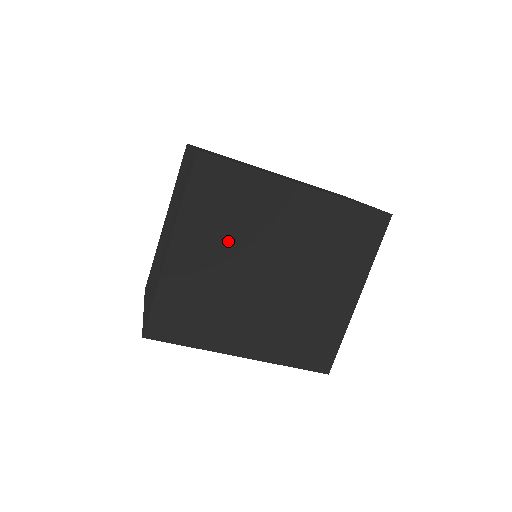
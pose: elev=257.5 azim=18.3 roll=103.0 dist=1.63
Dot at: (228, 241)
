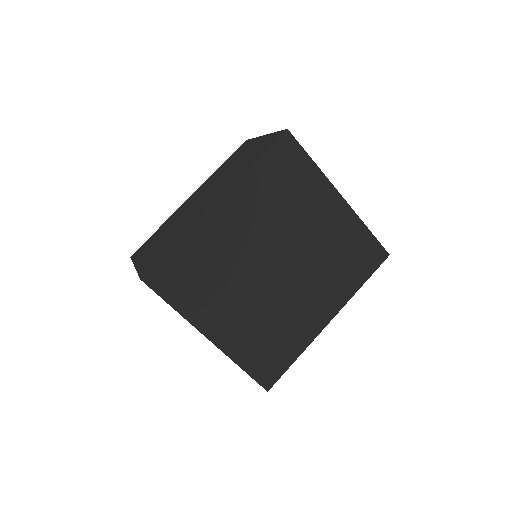
Dot at: (229, 289)
